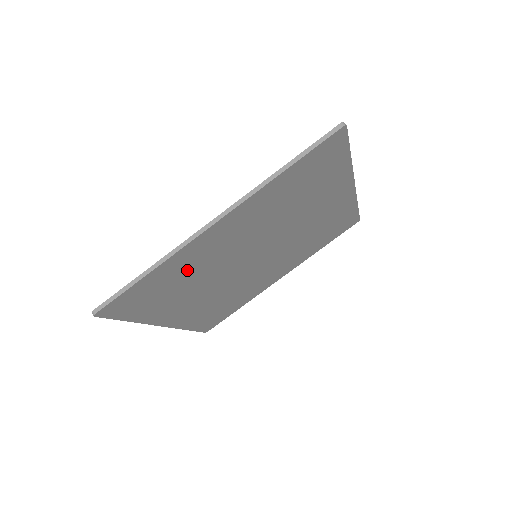
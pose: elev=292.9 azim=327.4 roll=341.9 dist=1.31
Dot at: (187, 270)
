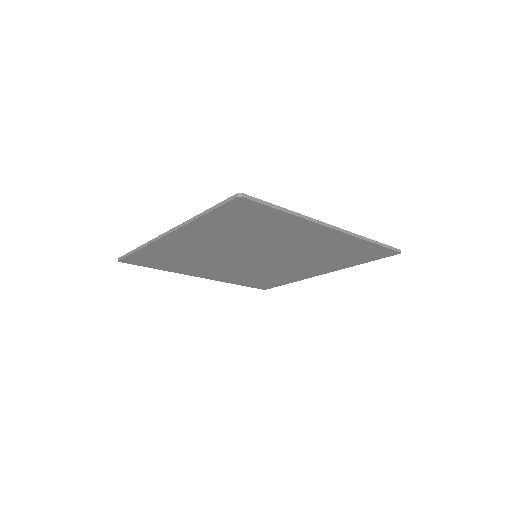
Dot at: (272, 229)
